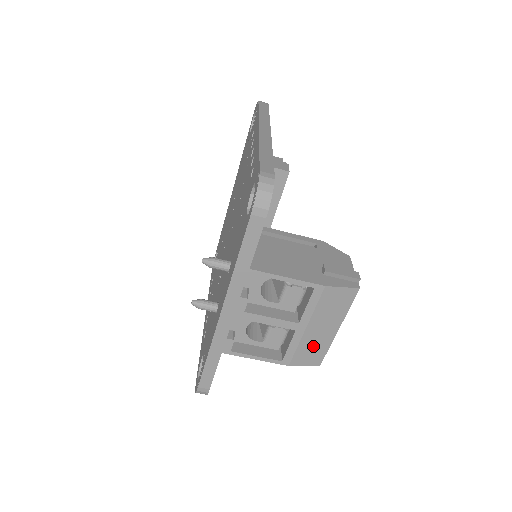
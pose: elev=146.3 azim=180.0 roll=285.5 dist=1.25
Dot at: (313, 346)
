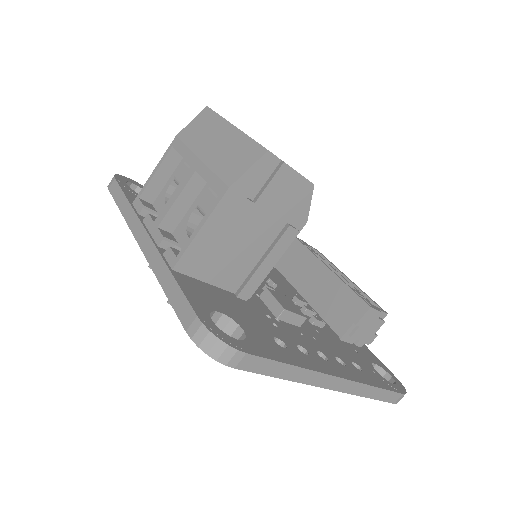
Dot at: (229, 155)
